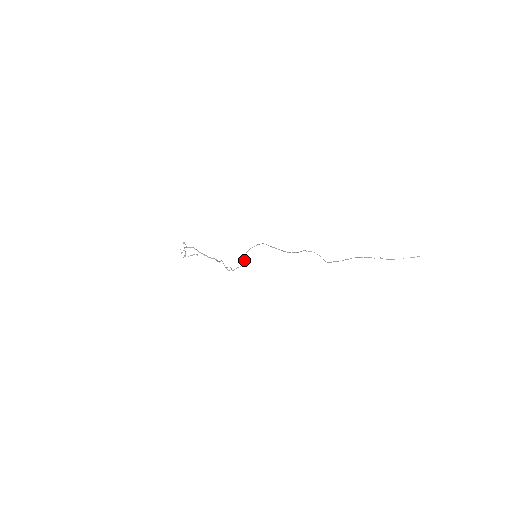
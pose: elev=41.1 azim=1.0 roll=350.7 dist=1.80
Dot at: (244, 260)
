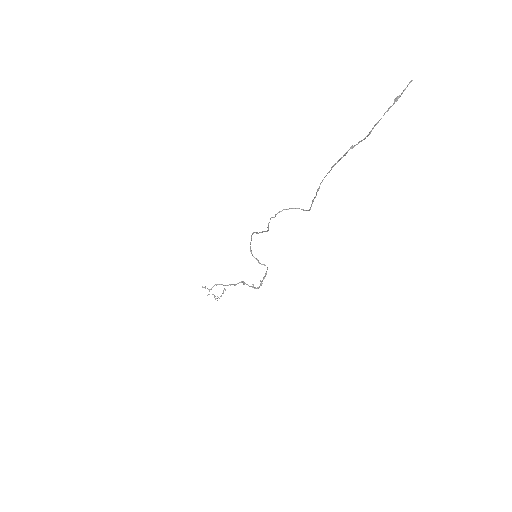
Dot at: occluded
